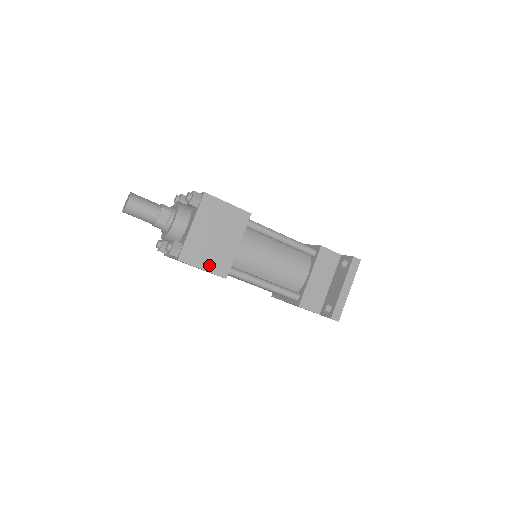
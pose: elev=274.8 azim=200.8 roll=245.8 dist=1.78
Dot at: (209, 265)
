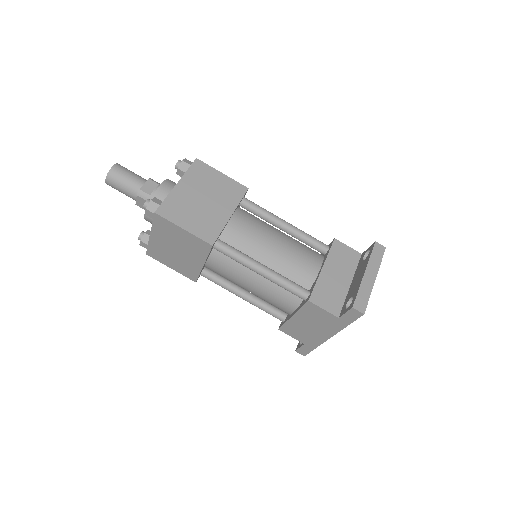
Dot at: (192, 226)
